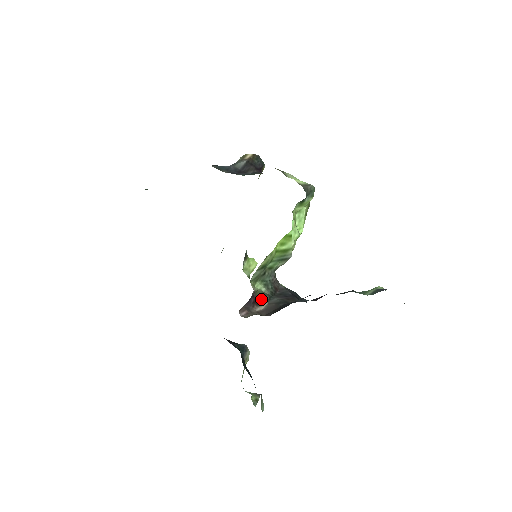
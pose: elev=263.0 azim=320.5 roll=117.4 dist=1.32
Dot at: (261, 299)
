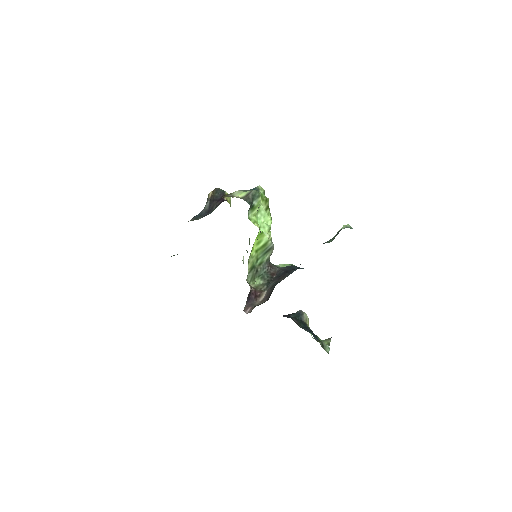
Dot at: (261, 291)
